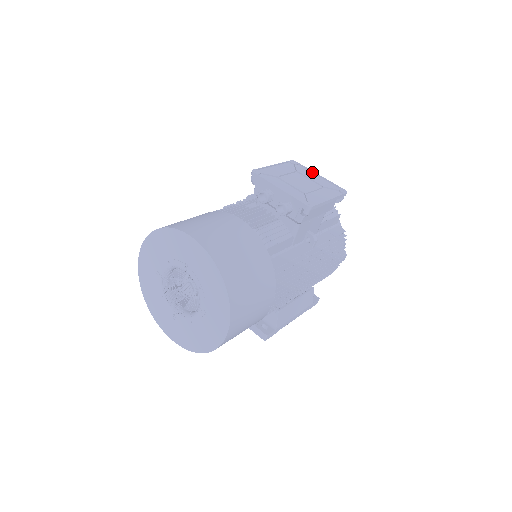
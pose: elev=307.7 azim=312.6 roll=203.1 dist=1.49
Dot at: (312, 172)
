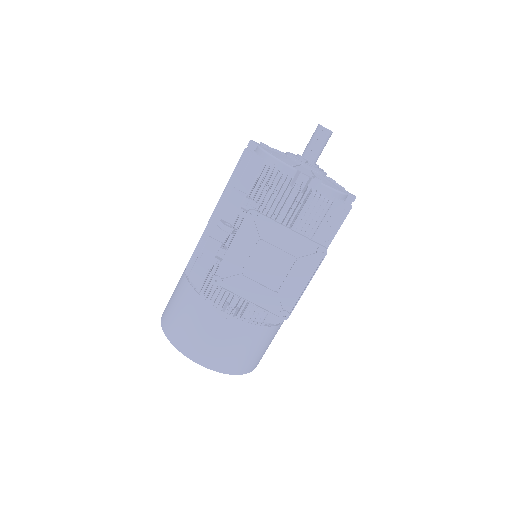
Dot at: (279, 224)
